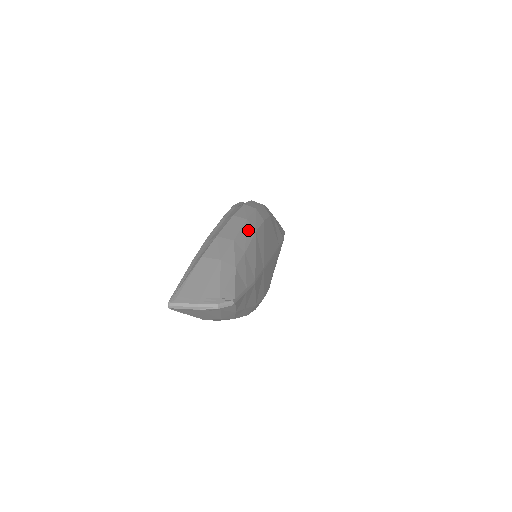
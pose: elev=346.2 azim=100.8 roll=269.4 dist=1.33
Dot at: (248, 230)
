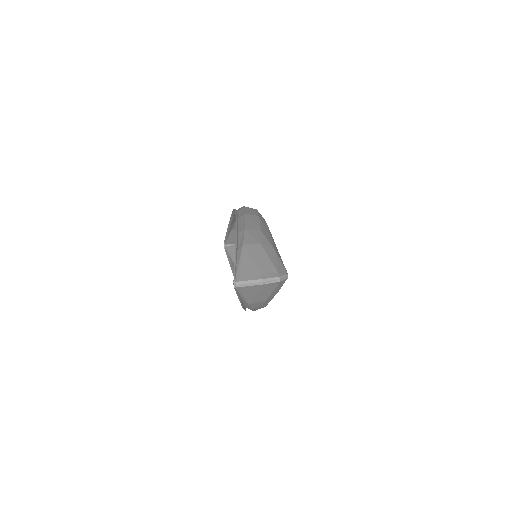
Dot at: (264, 224)
